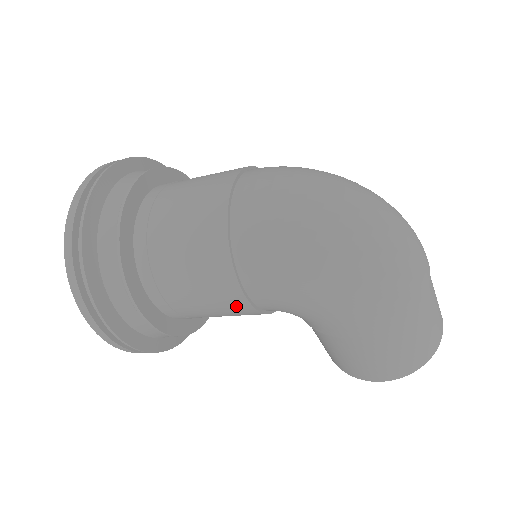
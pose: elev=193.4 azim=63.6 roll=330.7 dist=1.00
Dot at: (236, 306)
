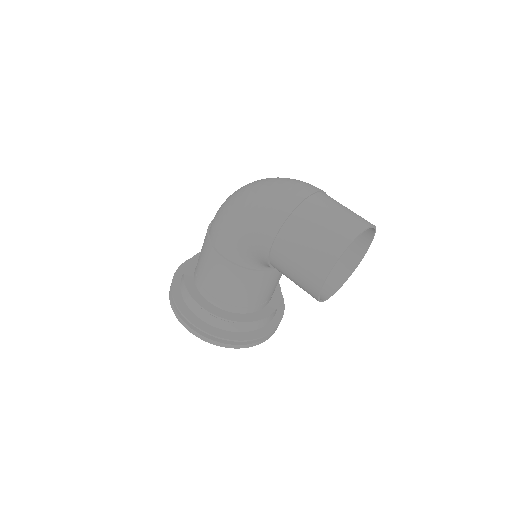
Dot at: (223, 267)
